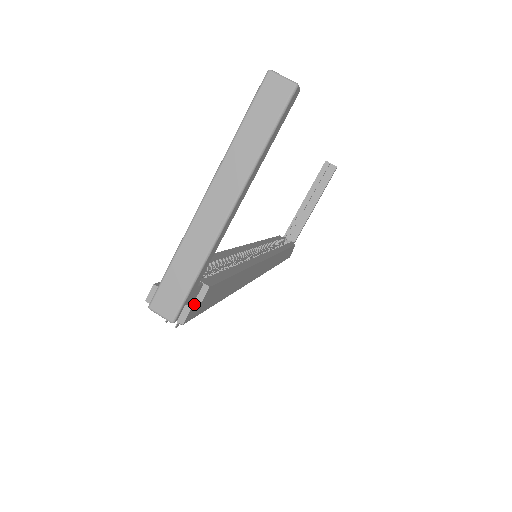
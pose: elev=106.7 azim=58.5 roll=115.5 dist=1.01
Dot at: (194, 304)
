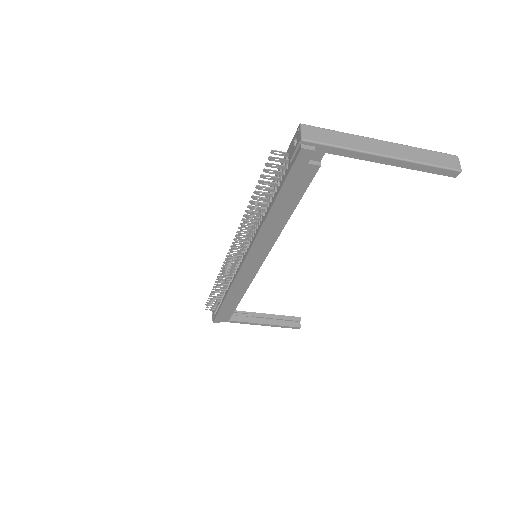
Dot at: (312, 155)
